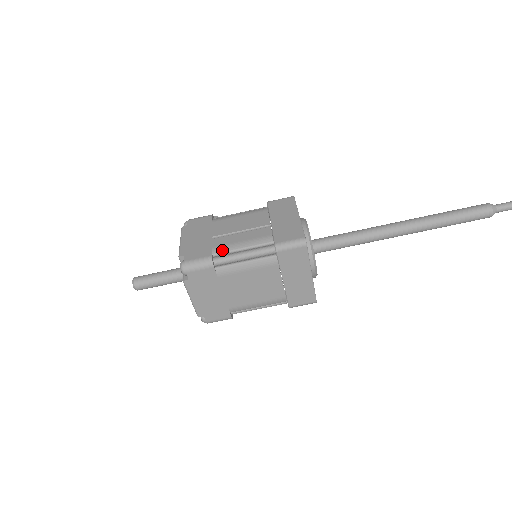
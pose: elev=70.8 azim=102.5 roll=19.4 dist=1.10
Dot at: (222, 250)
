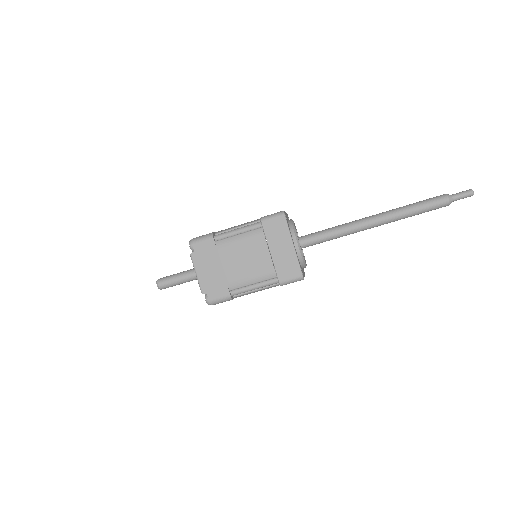
Dot at: (222, 231)
